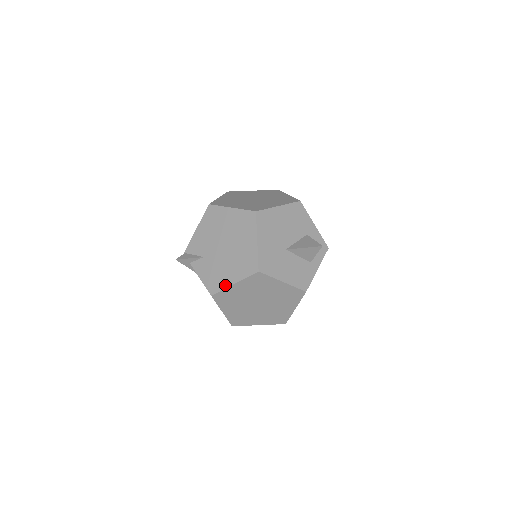
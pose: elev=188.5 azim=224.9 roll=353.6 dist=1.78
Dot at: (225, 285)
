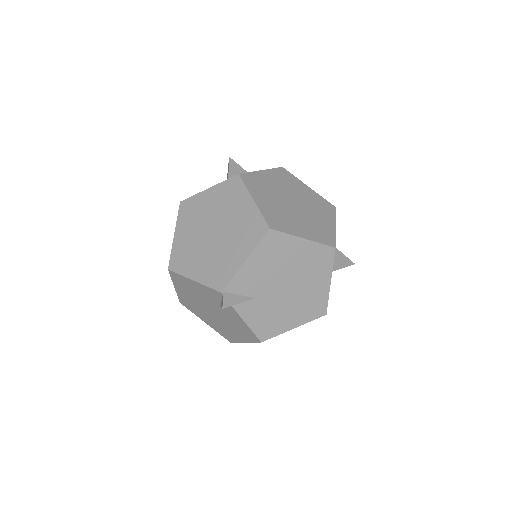
Dot at: (282, 330)
